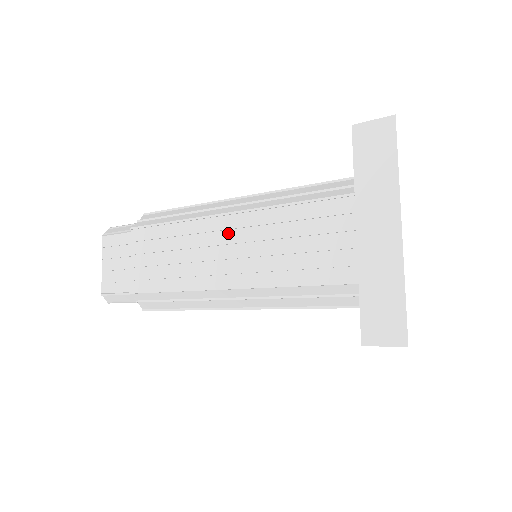
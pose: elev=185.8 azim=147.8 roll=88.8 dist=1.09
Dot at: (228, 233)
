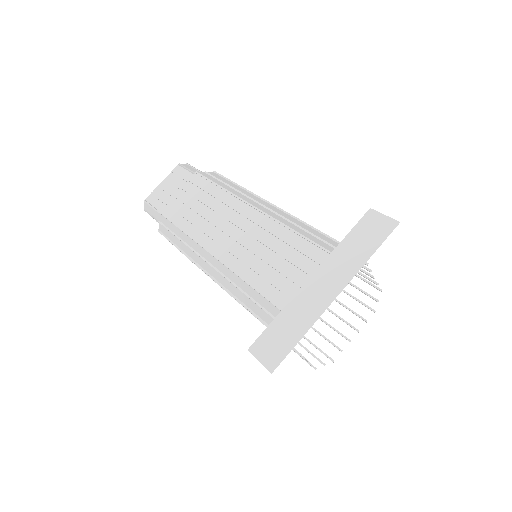
Dot at: (246, 221)
